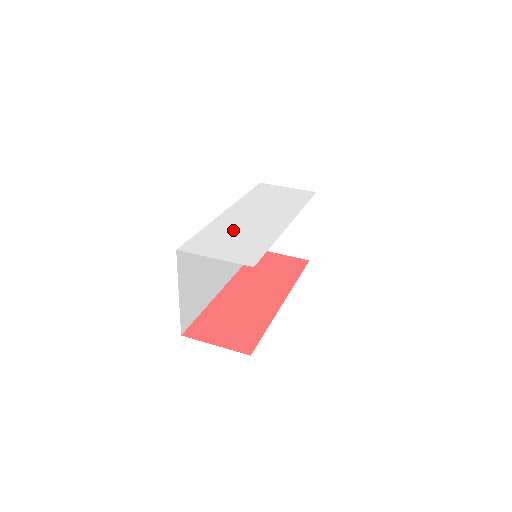
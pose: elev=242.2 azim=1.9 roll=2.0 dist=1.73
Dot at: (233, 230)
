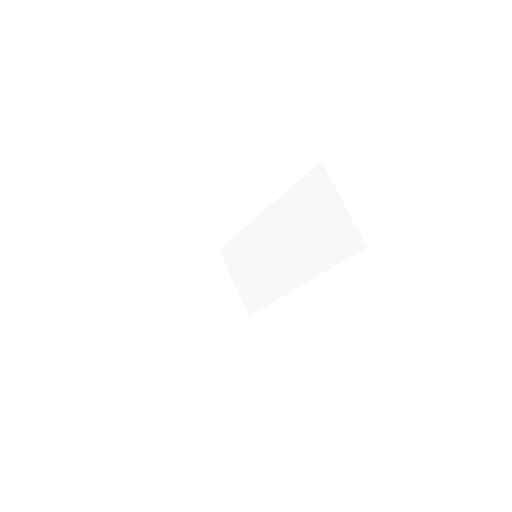
Dot at: occluded
